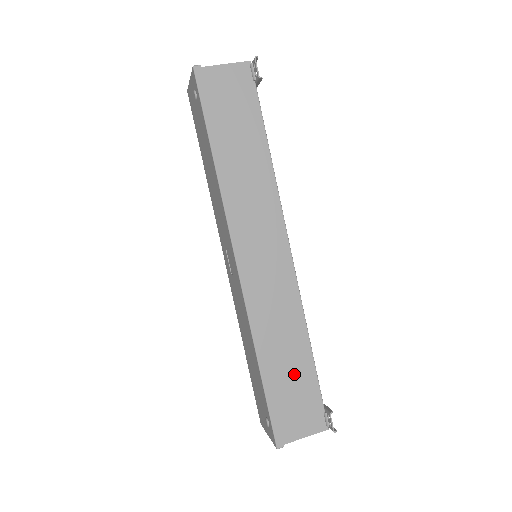
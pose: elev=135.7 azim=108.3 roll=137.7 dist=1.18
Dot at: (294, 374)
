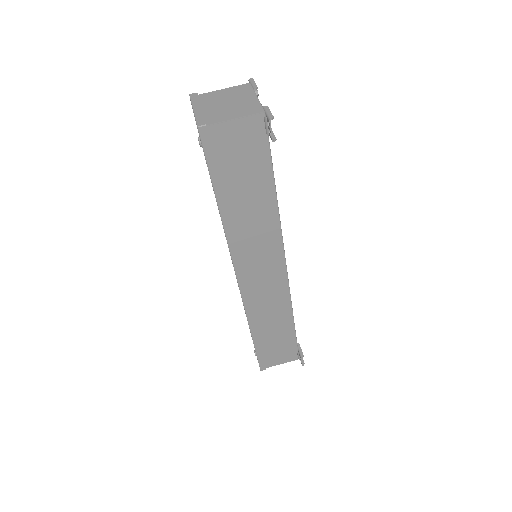
Dot at: (278, 337)
